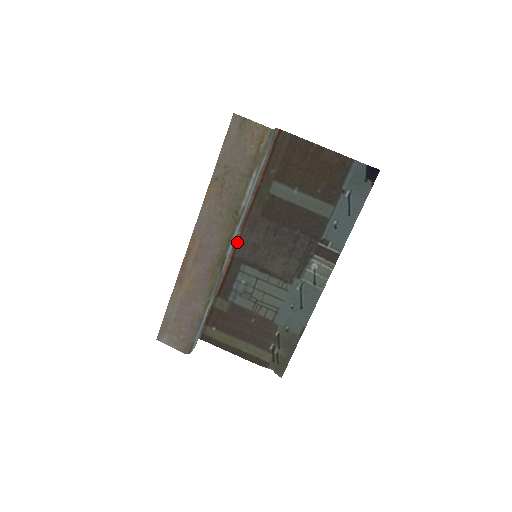
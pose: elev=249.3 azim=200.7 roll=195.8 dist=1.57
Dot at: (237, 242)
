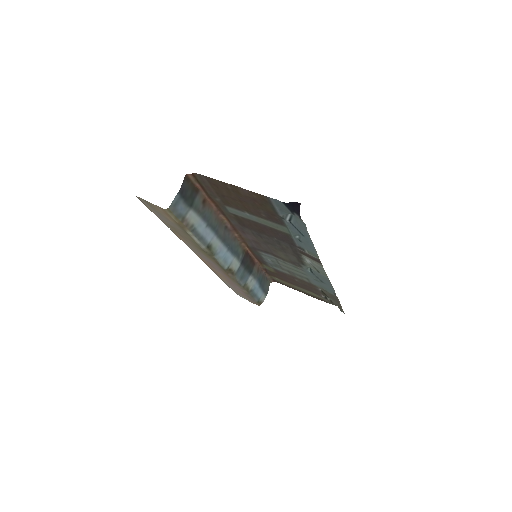
Dot at: (241, 239)
